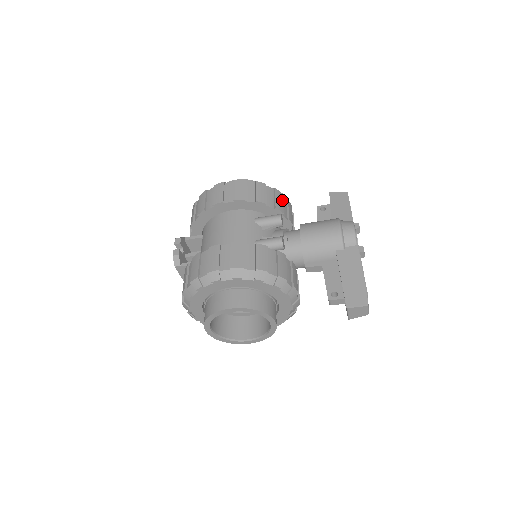
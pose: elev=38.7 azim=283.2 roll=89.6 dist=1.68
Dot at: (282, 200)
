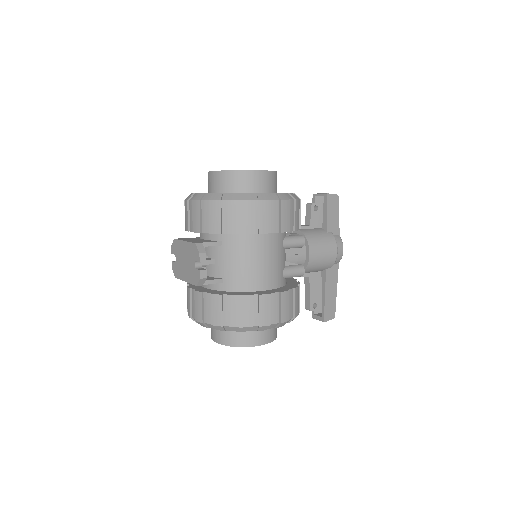
Dot at: occluded
